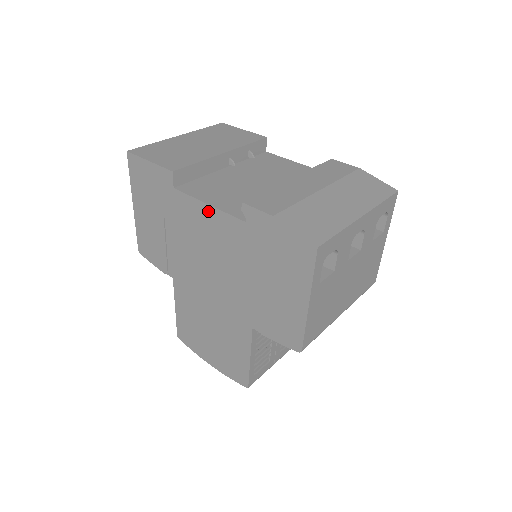
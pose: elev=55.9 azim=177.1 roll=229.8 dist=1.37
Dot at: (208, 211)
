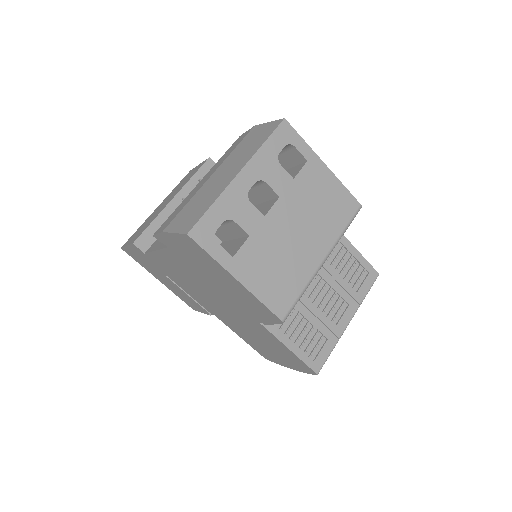
Dot at: (160, 255)
